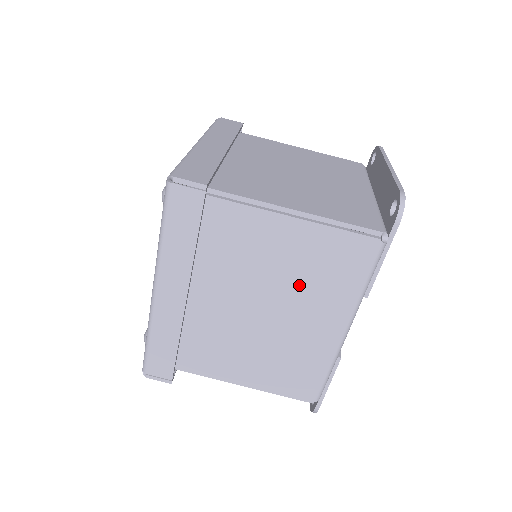
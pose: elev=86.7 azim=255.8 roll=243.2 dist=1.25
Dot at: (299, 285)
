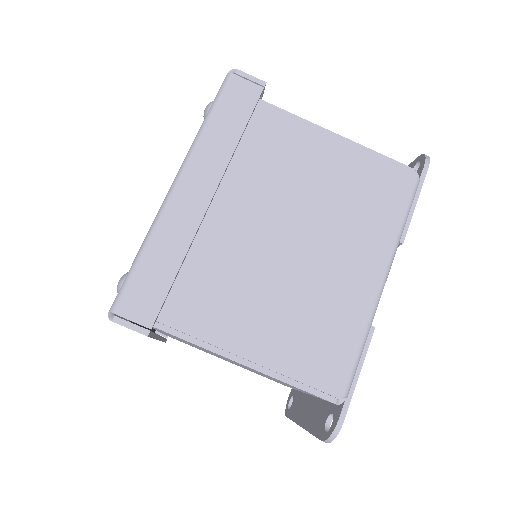
Dot at: (337, 210)
